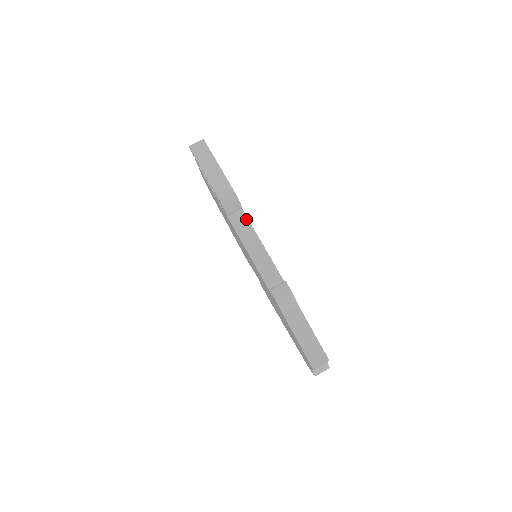
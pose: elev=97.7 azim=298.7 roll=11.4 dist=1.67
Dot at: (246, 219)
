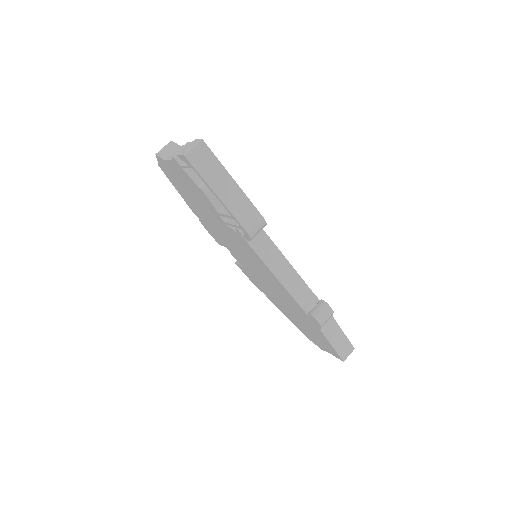
Dot at: (266, 236)
